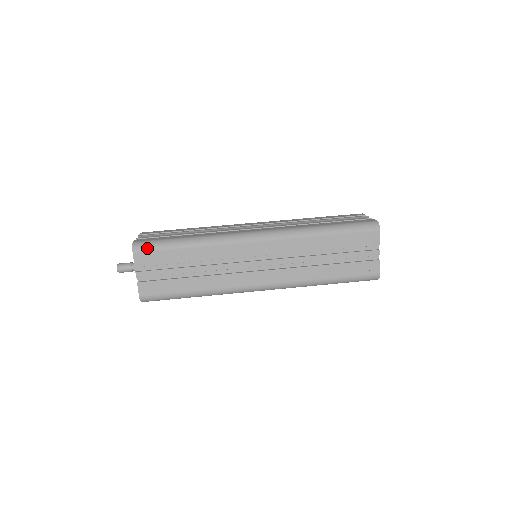
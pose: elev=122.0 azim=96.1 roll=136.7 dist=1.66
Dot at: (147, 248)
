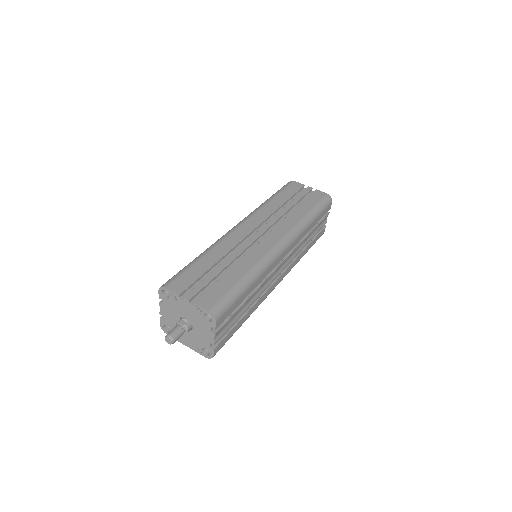
Dot at: (173, 278)
